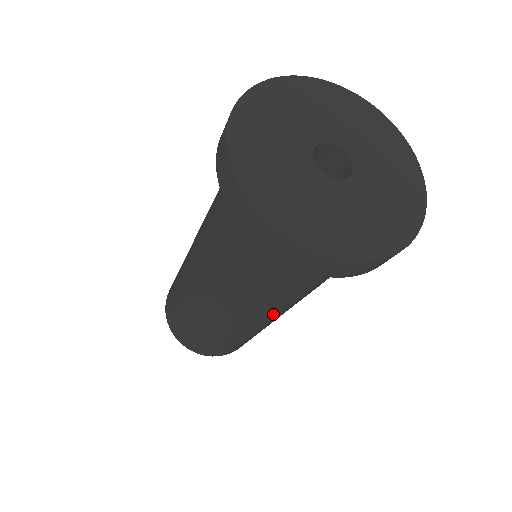
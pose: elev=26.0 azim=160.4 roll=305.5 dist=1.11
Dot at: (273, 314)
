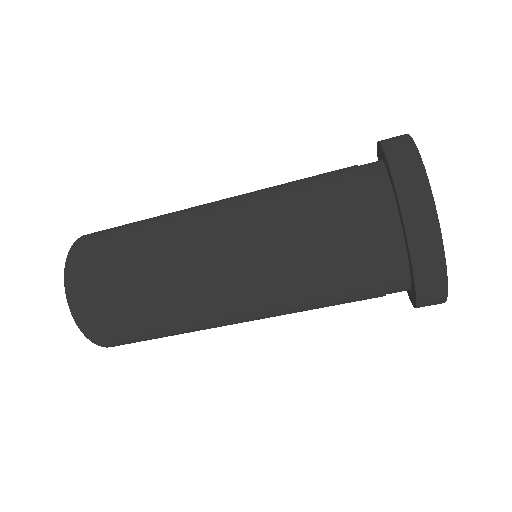
Dot at: (242, 269)
